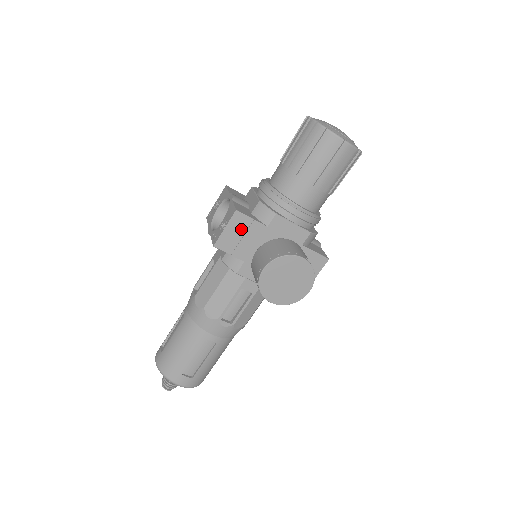
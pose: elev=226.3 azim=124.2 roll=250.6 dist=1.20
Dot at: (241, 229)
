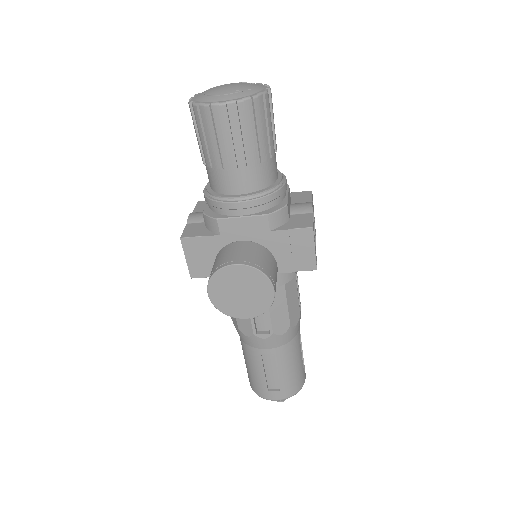
Dot at: (200, 251)
